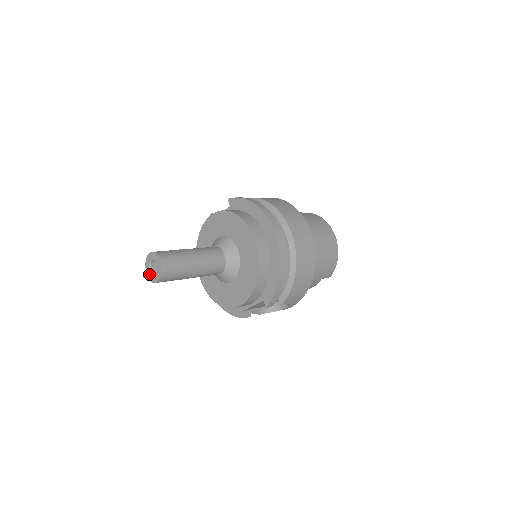
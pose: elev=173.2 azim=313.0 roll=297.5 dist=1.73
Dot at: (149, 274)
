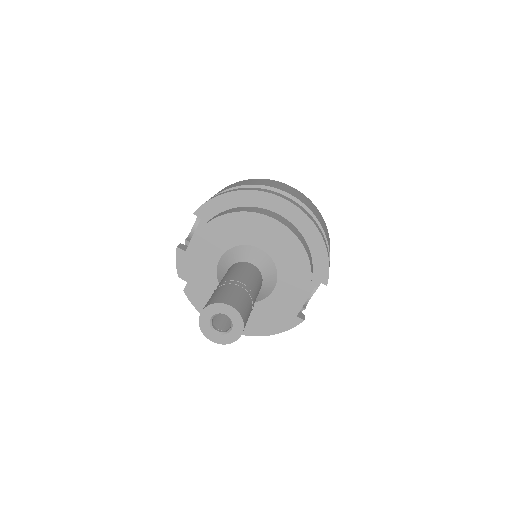
Dot at: (218, 338)
